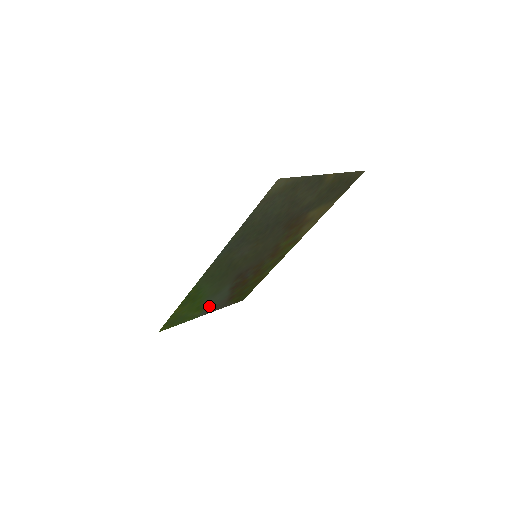
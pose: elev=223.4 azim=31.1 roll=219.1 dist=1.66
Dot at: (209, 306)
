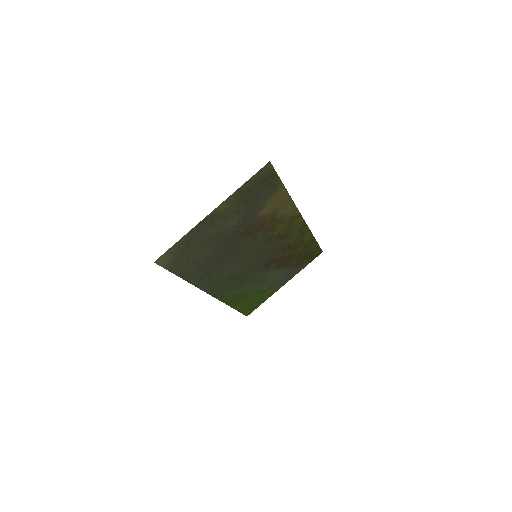
Dot at: (277, 282)
